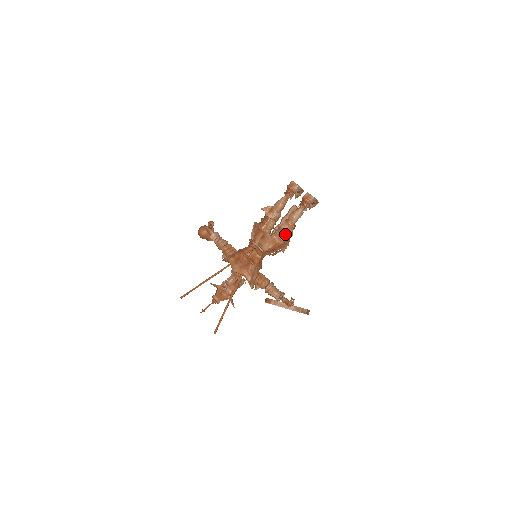
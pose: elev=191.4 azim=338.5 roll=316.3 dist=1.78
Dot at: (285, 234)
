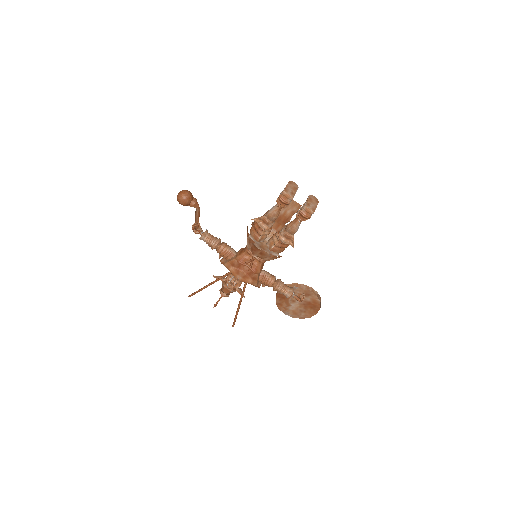
Dot at: (285, 244)
